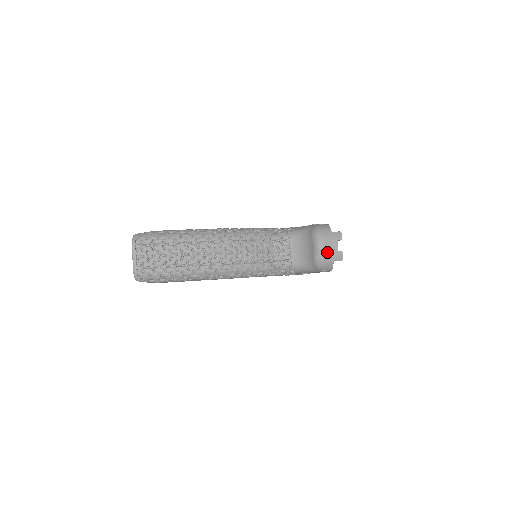
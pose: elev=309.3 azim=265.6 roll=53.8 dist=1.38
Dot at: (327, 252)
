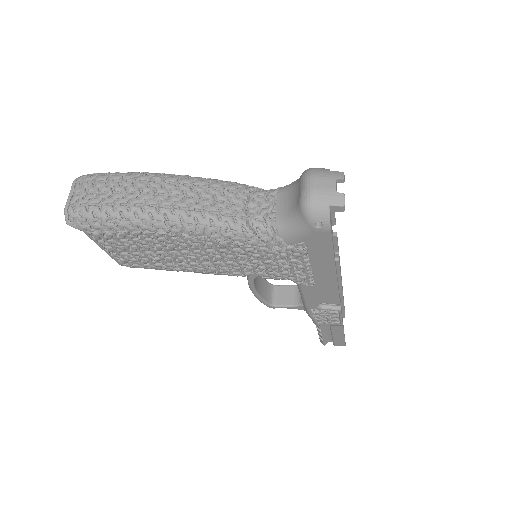
Dot at: (318, 190)
